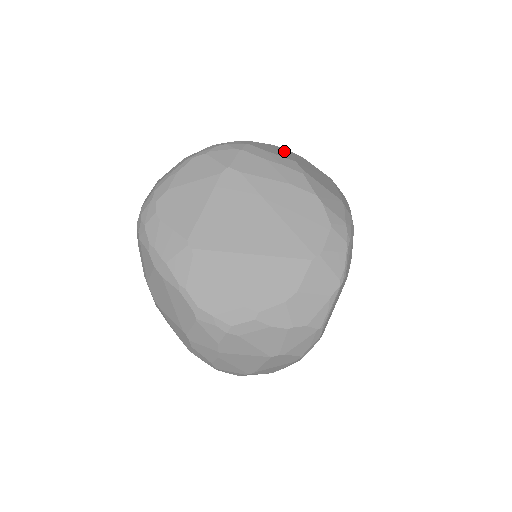
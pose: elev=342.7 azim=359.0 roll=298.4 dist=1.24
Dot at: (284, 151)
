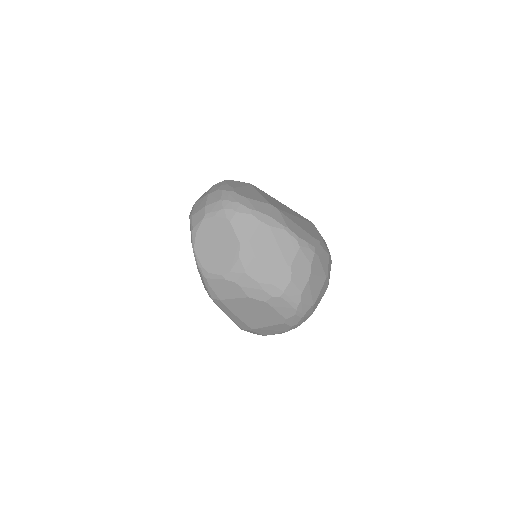
Dot at: occluded
